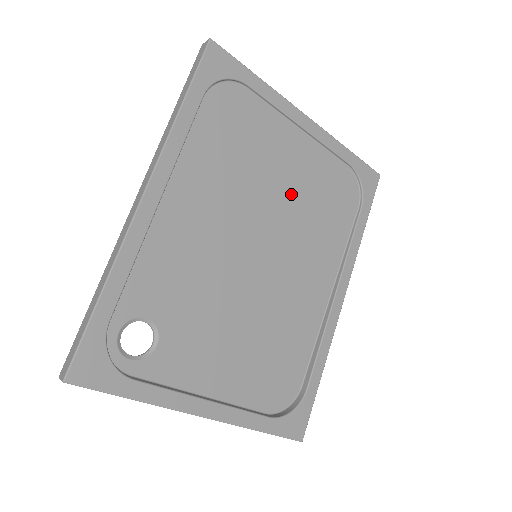
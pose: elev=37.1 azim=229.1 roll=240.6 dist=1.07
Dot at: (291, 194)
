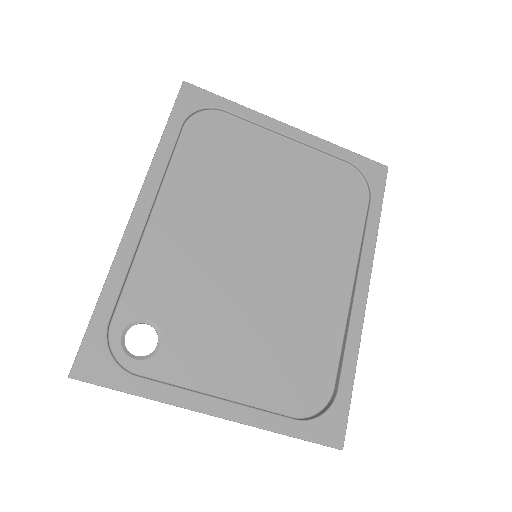
Dot at: (286, 196)
